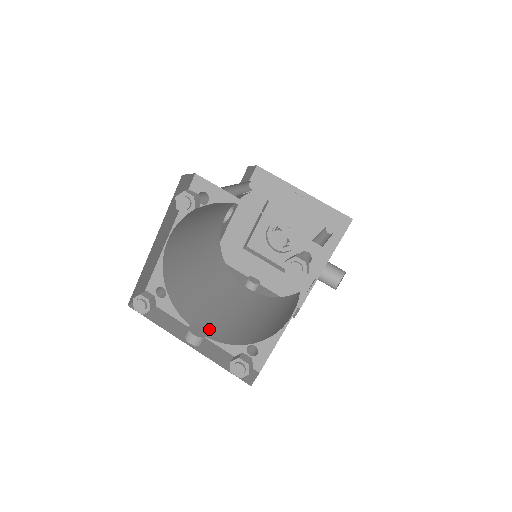
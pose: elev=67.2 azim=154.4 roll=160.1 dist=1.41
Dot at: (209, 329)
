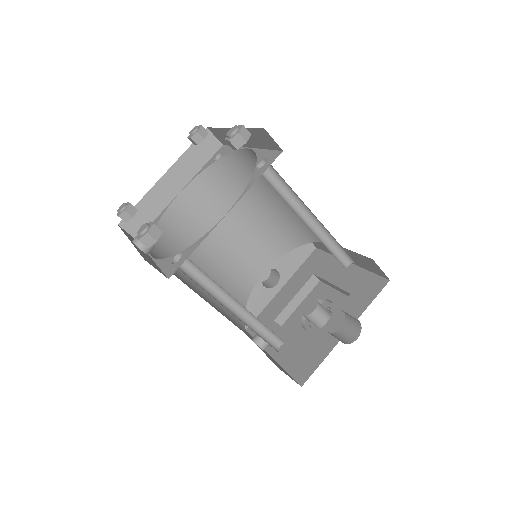
Dot at: occluded
